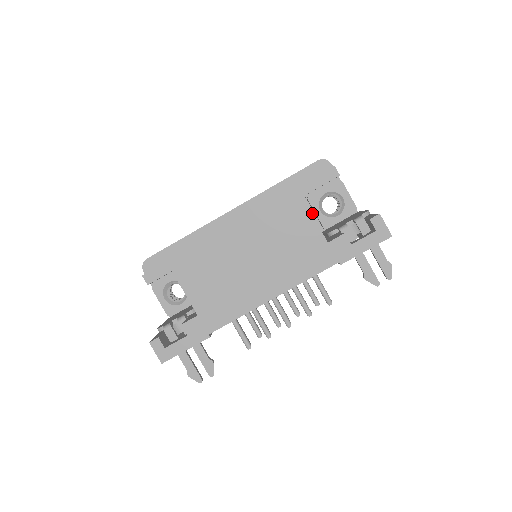
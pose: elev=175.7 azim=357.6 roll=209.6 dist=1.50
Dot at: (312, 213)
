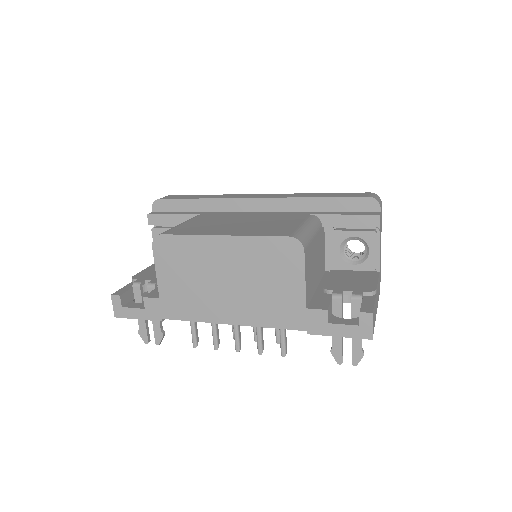
Dot at: (332, 246)
